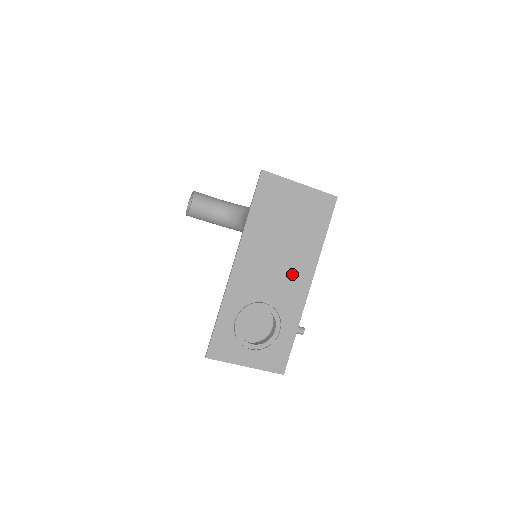
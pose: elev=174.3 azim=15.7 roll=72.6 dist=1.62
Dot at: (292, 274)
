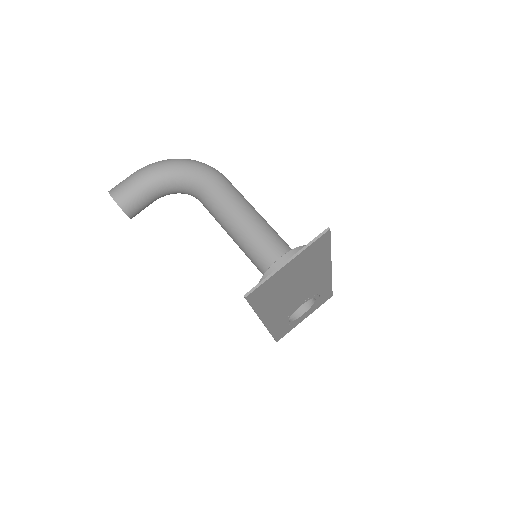
Dot at: (313, 282)
